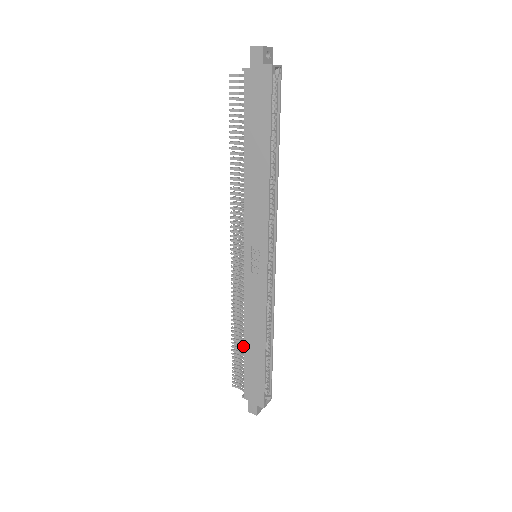
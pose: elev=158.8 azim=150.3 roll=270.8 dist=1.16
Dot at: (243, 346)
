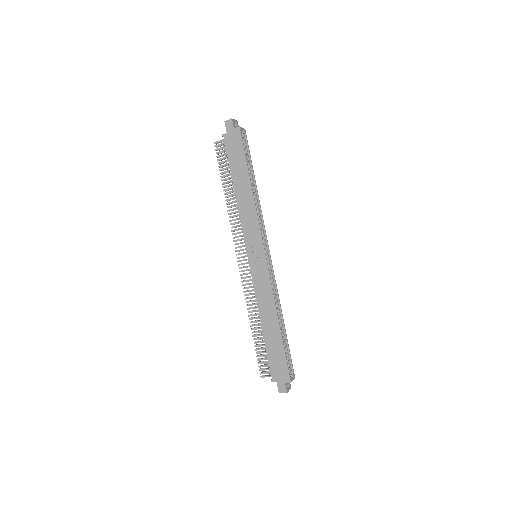
Dot at: (262, 334)
